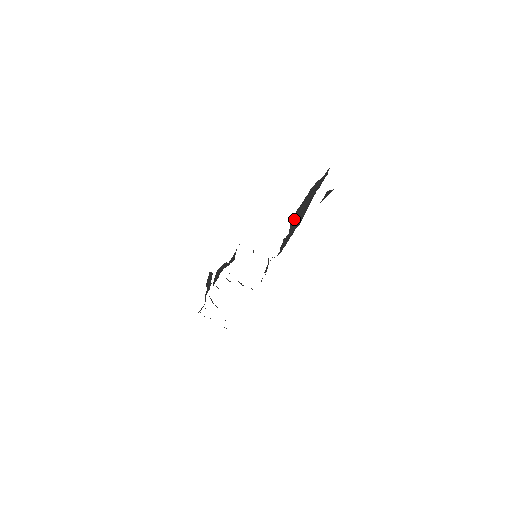
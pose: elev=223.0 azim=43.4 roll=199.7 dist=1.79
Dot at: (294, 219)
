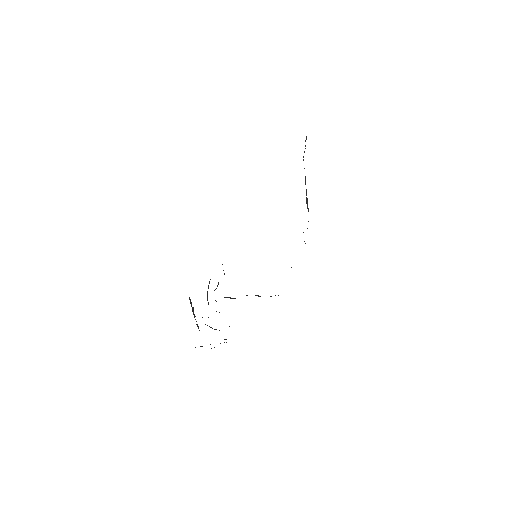
Dot at: (306, 197)
